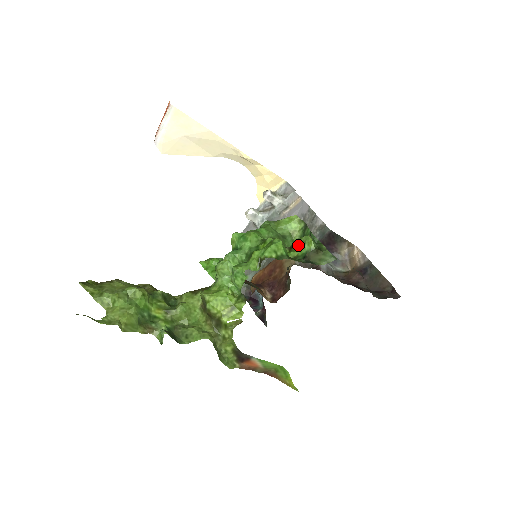
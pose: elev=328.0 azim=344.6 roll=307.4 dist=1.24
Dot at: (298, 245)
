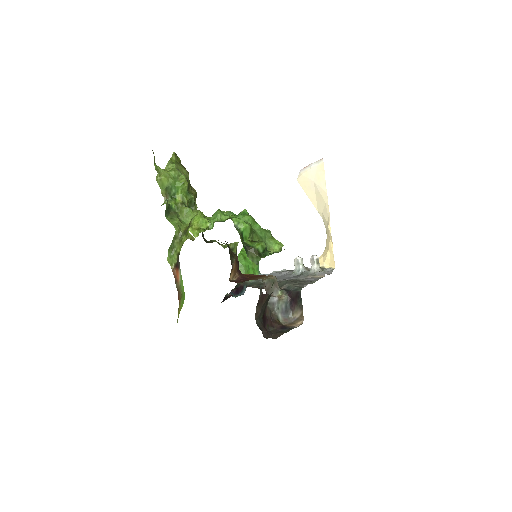
Dot at: occluded
